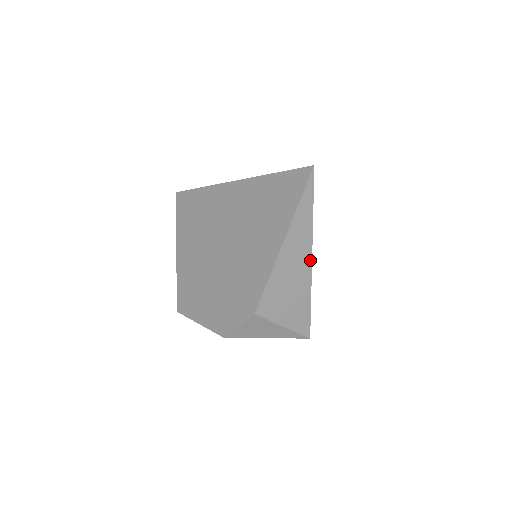
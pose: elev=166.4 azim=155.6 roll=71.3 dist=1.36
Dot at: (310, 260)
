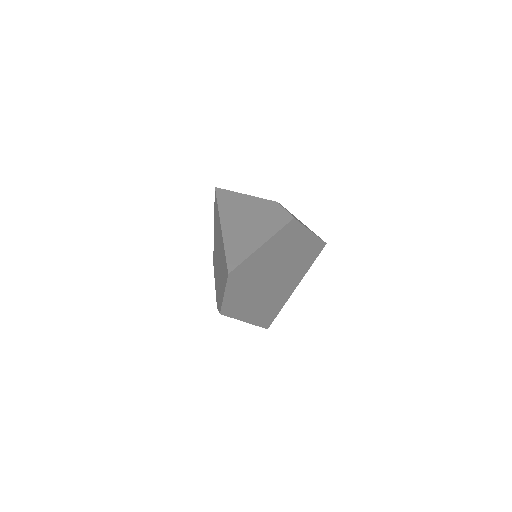
Dot at: (249, 305)
